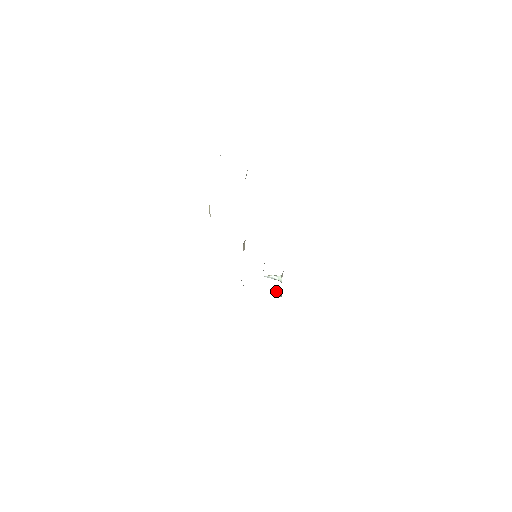
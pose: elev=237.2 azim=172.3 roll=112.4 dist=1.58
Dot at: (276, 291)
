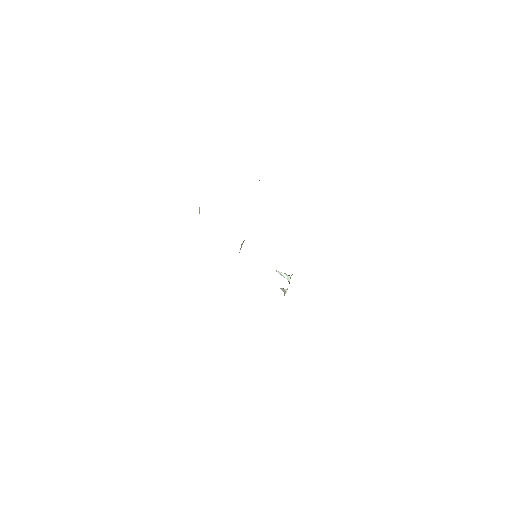
Dot at: (282, 288)
